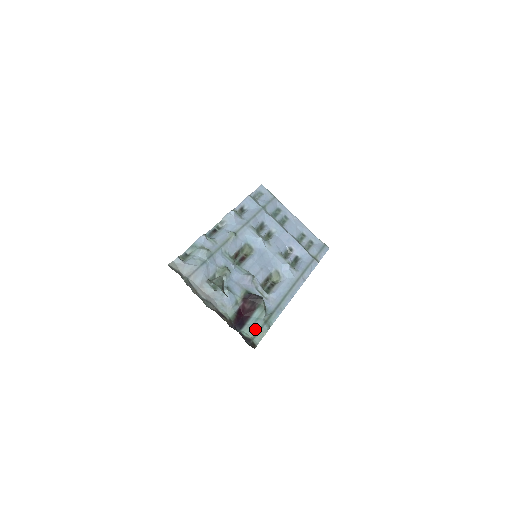
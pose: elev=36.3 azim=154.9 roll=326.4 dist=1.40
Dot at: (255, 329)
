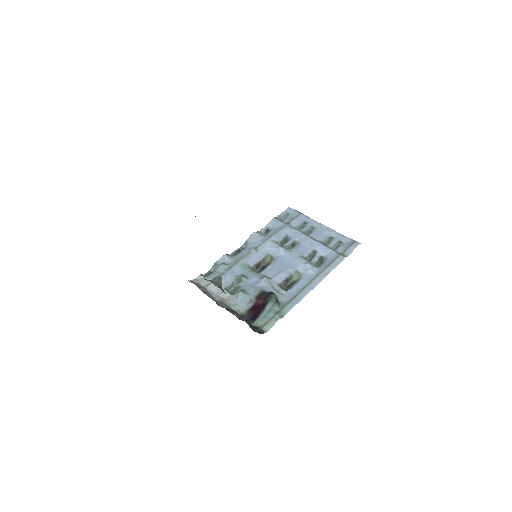
Dot at: (265, 319)
